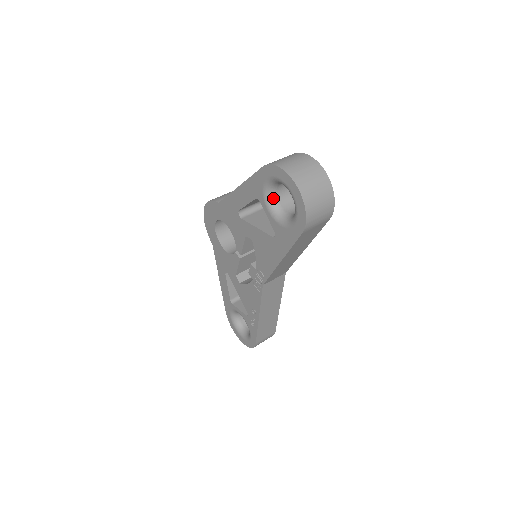
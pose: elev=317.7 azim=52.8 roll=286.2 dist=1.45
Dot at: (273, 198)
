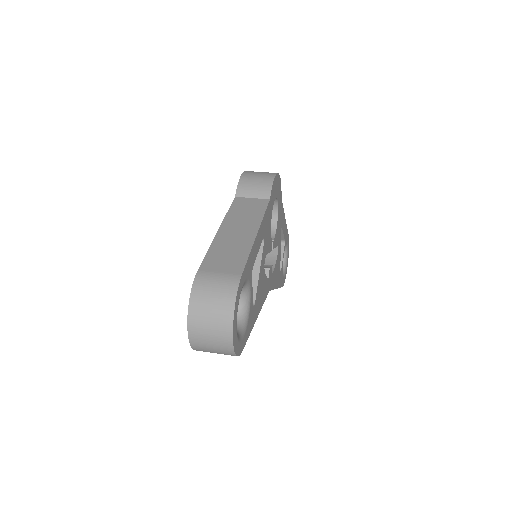
Dot at: occluded
